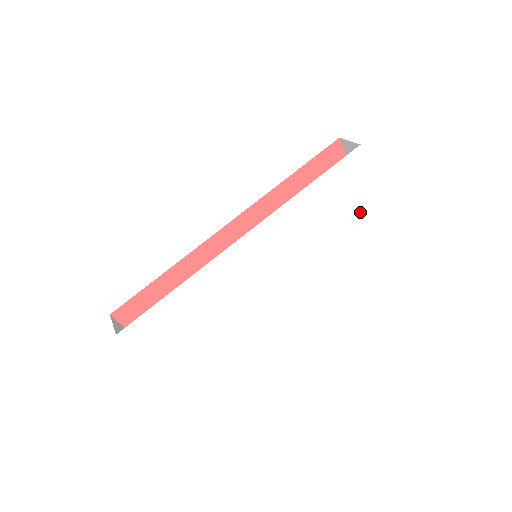
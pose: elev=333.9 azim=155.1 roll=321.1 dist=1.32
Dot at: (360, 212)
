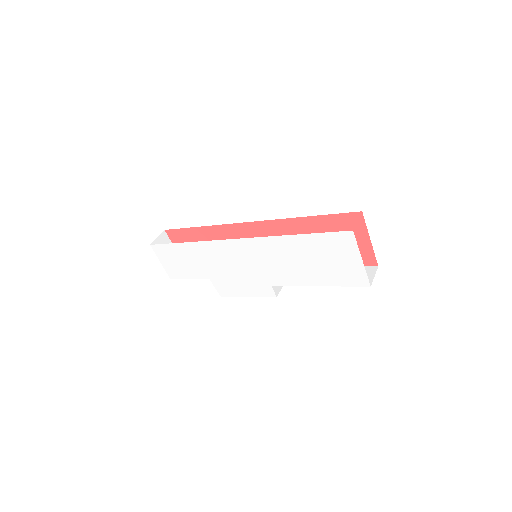
Dot at: (343, 280)
